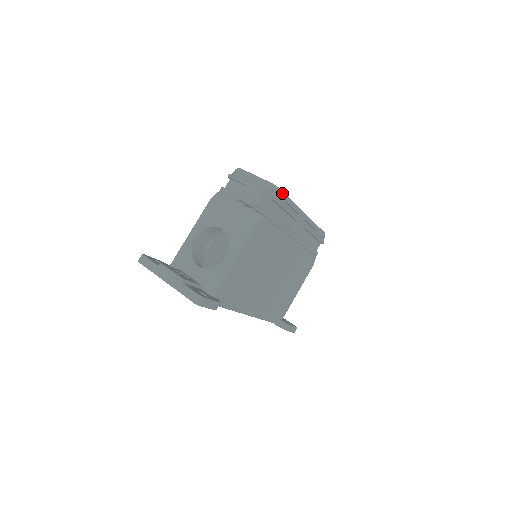
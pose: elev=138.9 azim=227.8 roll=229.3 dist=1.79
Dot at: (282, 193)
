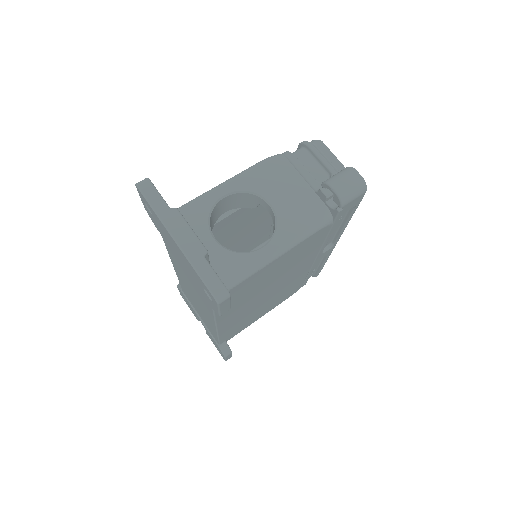
Dot at: occluded
